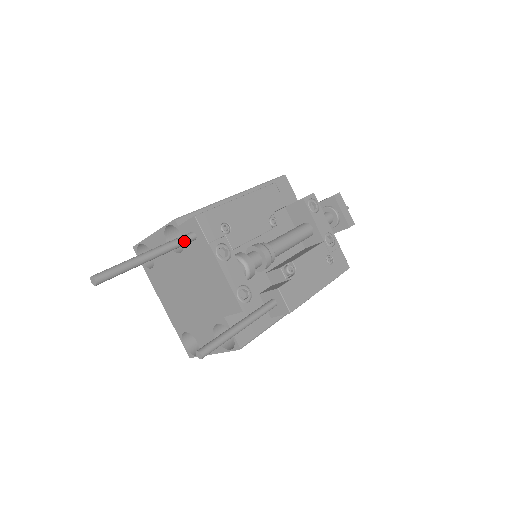
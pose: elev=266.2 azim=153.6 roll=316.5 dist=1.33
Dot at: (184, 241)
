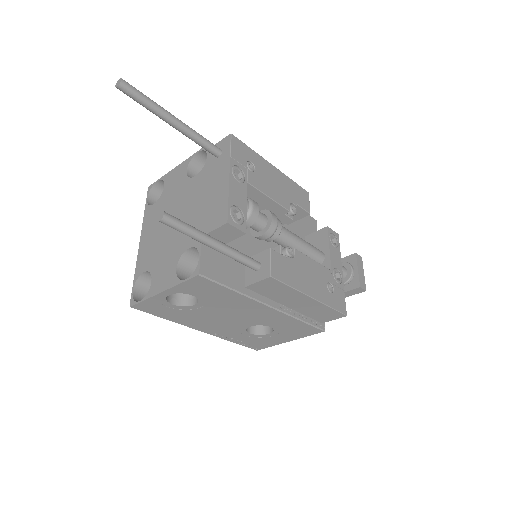
Dot at: (210, 144)
